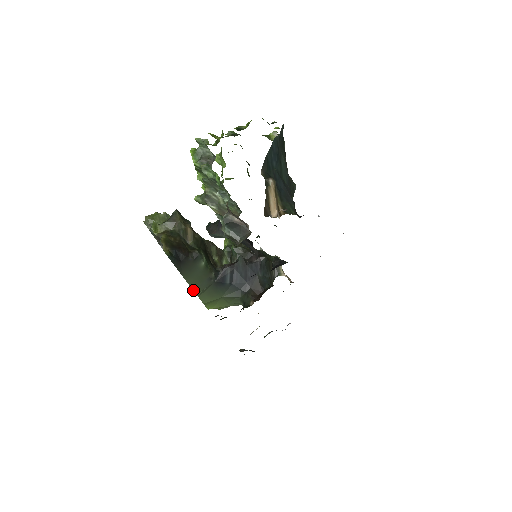
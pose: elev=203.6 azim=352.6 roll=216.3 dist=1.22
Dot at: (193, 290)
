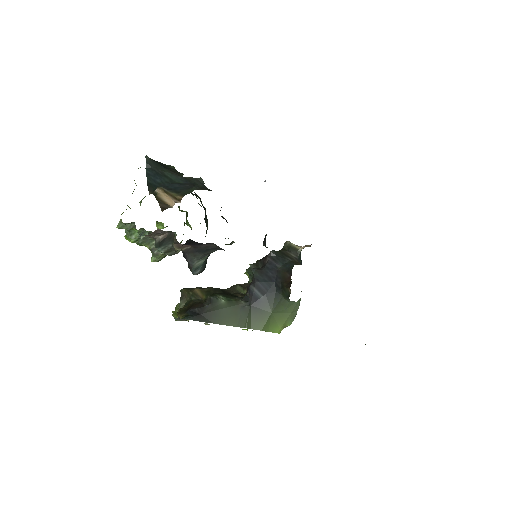
Dot at: occluded
